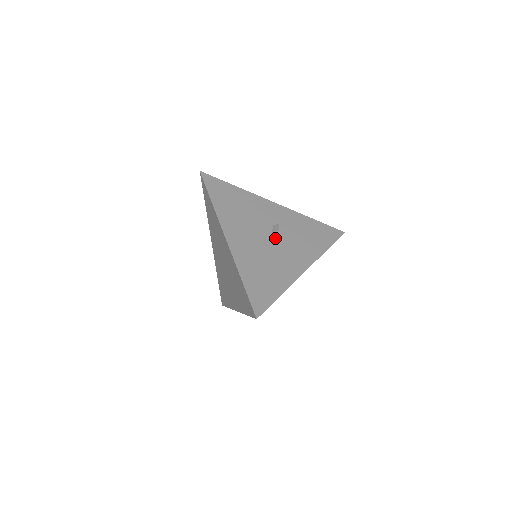
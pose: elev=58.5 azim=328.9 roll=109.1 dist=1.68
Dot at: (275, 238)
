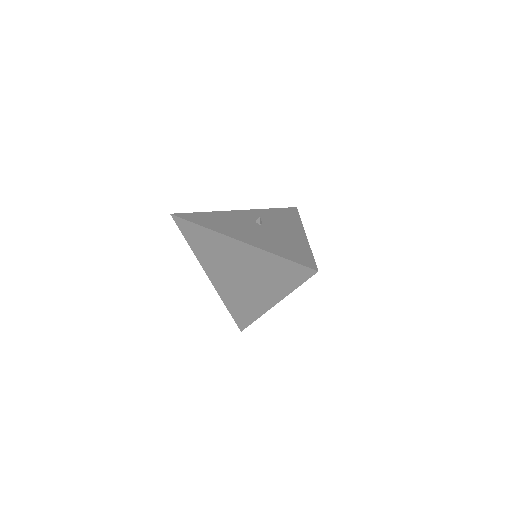
Dot at: (266, 227)
